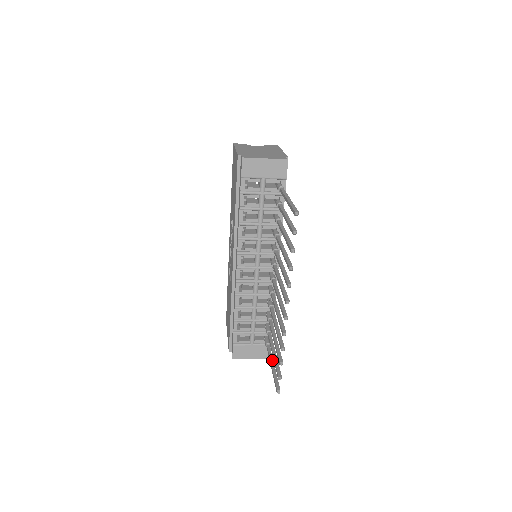
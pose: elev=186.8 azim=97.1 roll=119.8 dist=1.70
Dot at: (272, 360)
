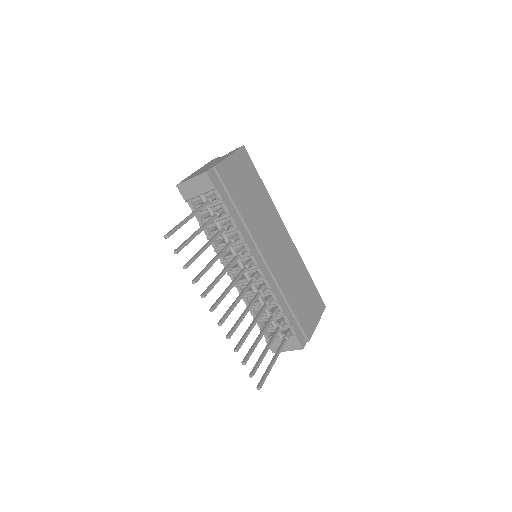
Dot at: (275, 355)
